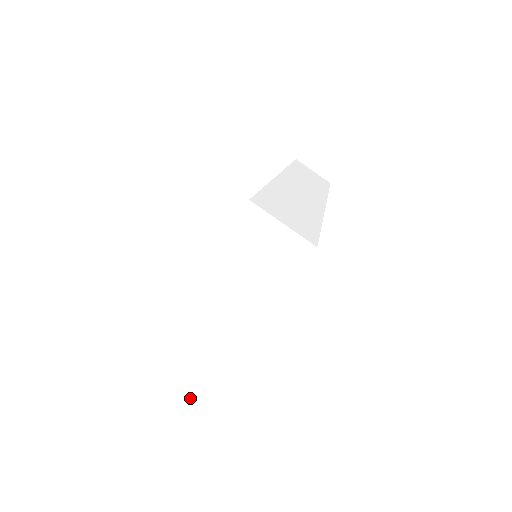
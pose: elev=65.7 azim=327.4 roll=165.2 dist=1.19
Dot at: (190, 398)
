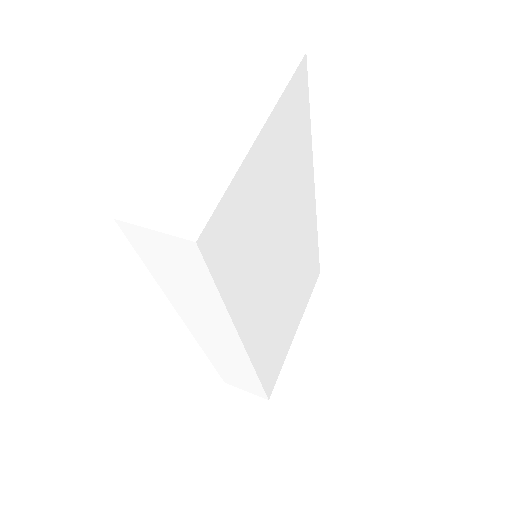
Dot at: (194, 220)
